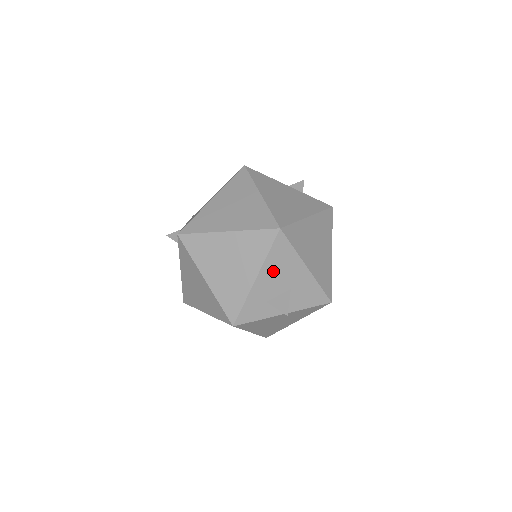
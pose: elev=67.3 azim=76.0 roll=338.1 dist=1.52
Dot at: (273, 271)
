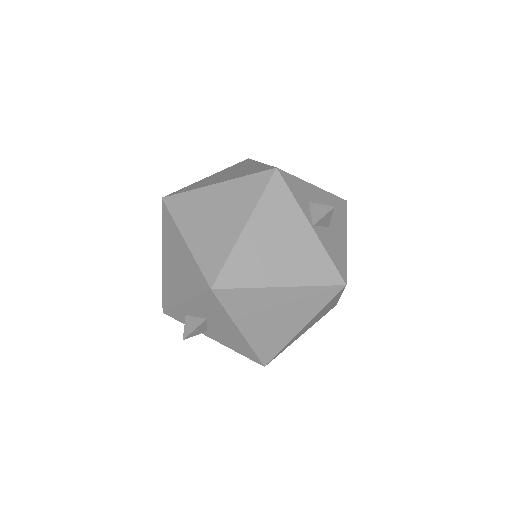
Dot at: (327, 202)
